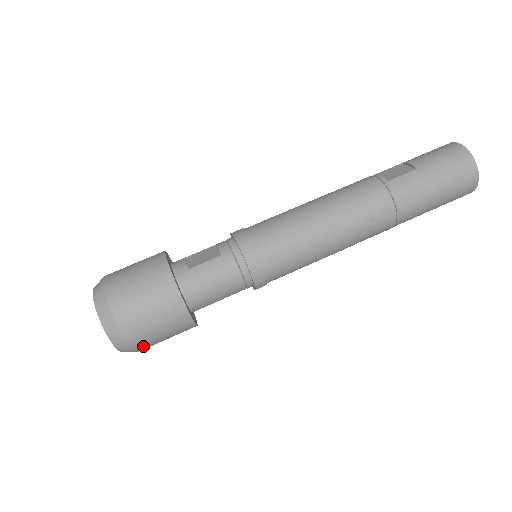
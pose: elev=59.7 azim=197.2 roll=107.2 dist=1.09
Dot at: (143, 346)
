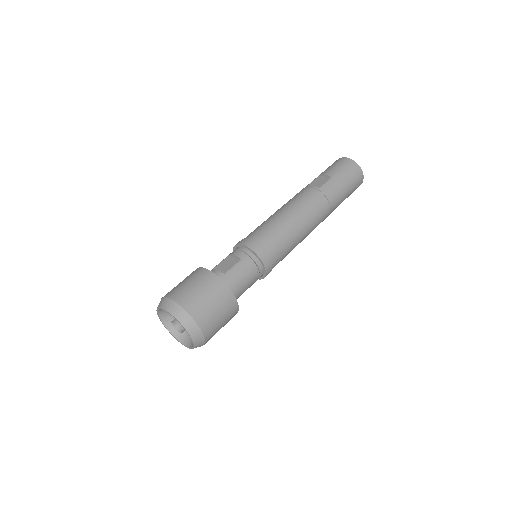
Dot at: (210, 338)
